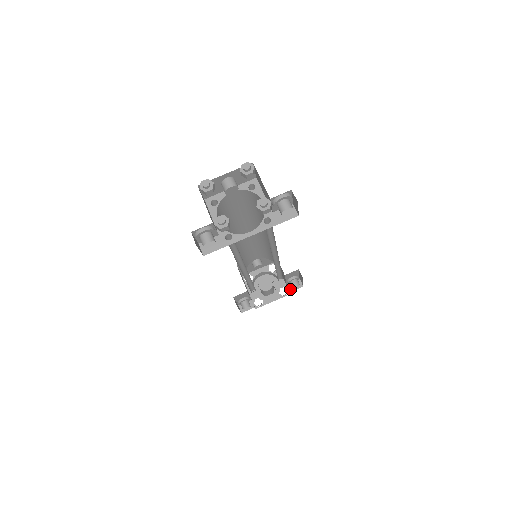
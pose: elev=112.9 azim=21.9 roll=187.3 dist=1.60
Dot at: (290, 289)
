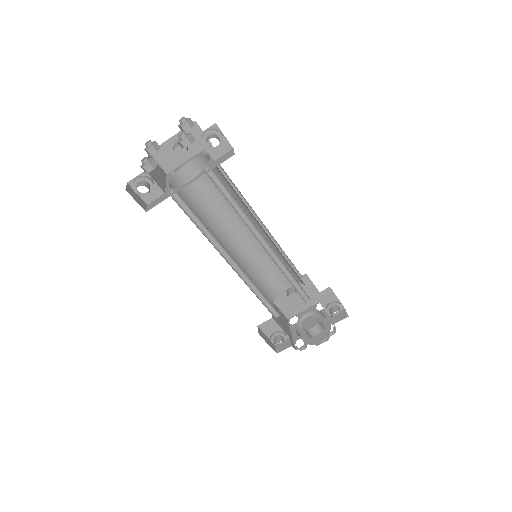
Dot at: (333, 321)
